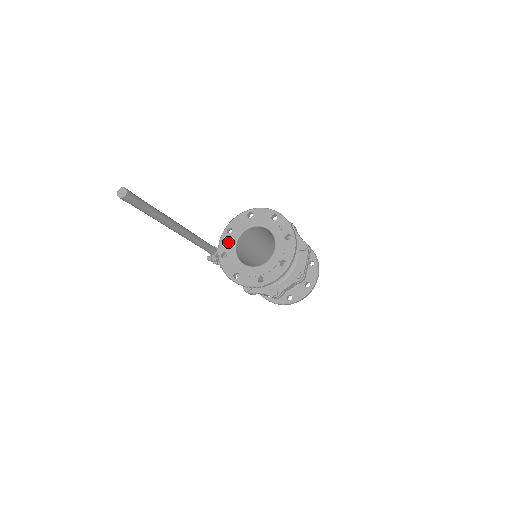
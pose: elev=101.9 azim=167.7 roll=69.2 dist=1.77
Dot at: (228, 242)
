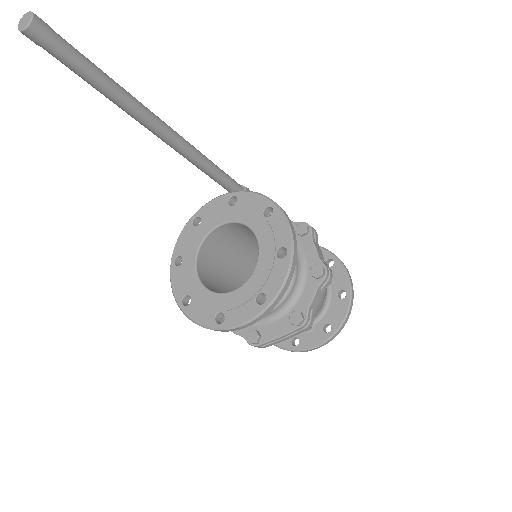
Dot at: (215, 213)
